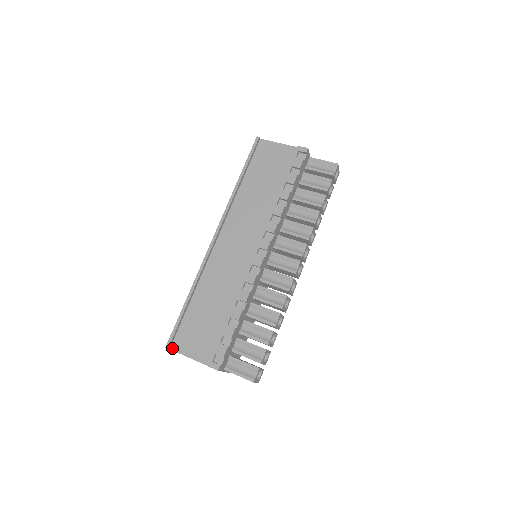
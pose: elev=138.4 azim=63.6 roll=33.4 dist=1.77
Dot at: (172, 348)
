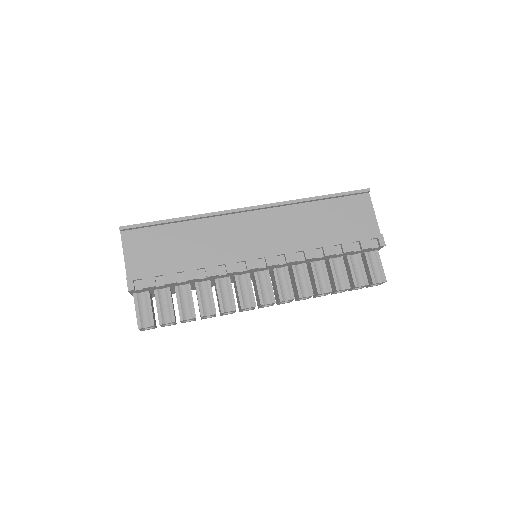
Dot at: (123, 233)
